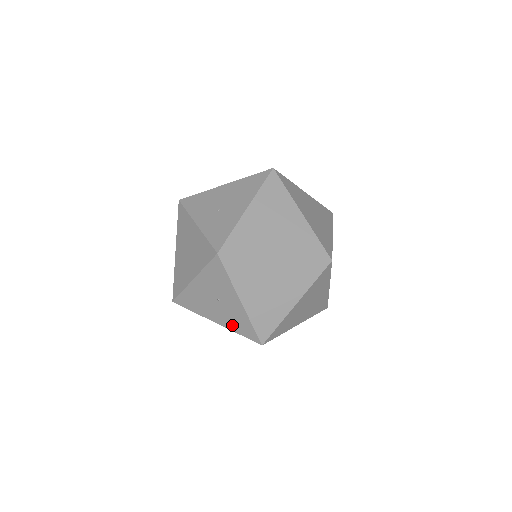
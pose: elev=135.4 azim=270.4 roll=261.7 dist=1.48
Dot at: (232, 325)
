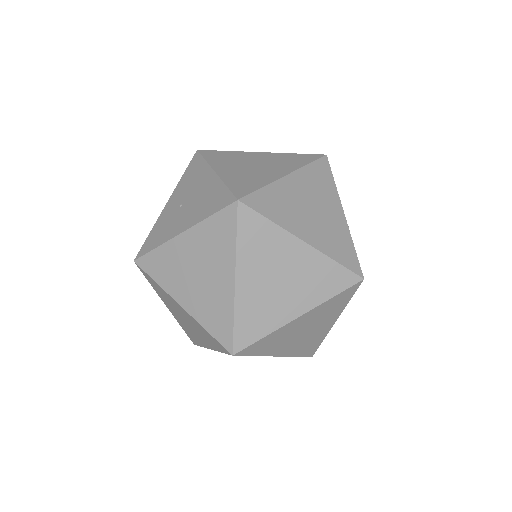
Dot at: occluded
